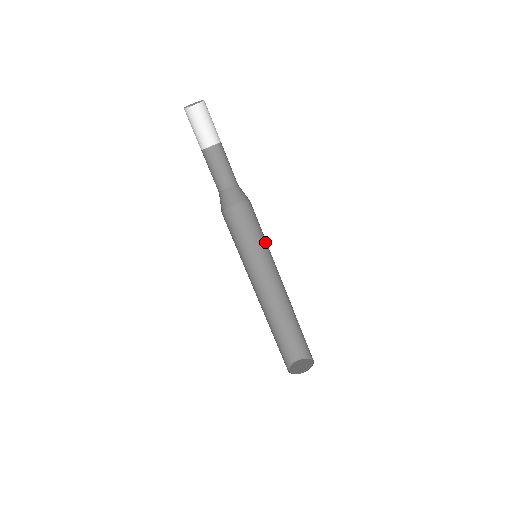
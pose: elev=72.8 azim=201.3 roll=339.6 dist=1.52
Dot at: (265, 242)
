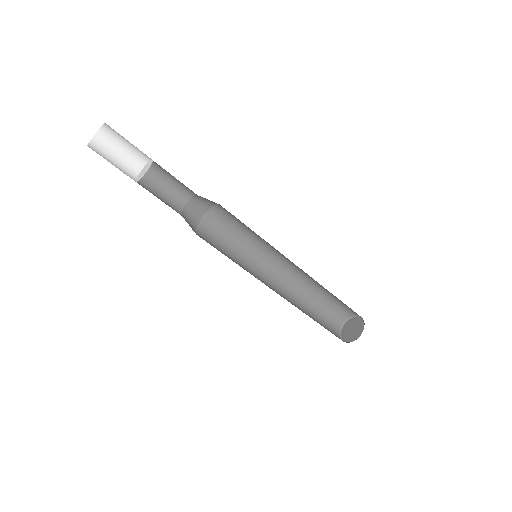
Dot at: (252, 238)
